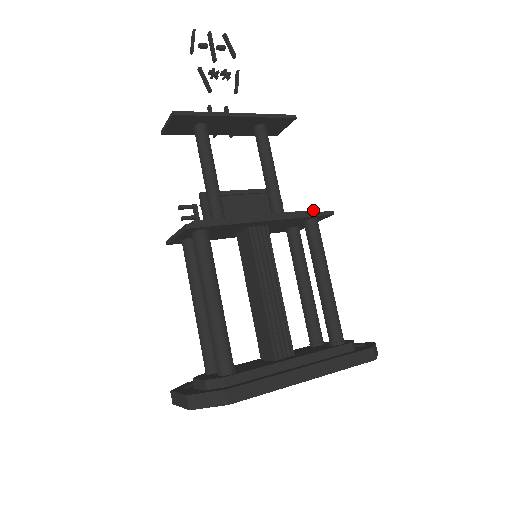
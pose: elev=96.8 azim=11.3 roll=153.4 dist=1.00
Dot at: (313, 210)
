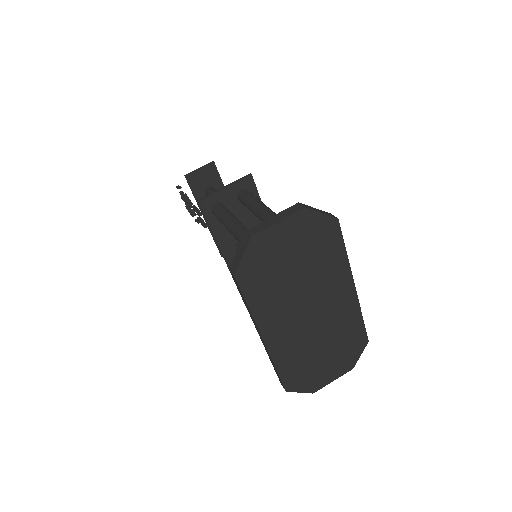
Dot at: occluded
